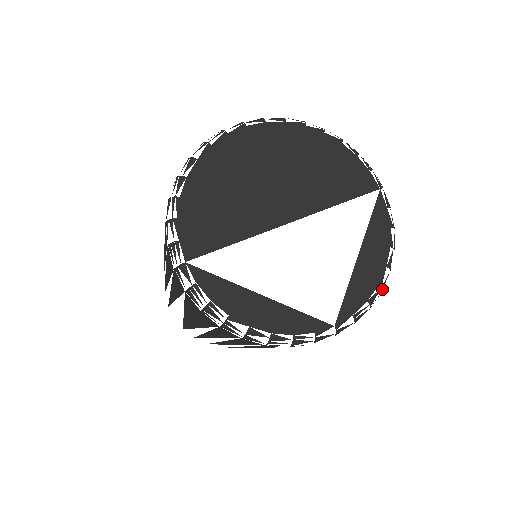
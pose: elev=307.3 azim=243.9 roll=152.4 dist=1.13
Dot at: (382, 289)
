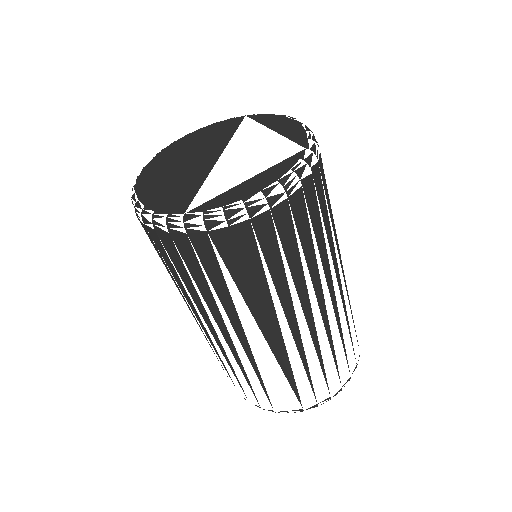
Dot at: occluded
